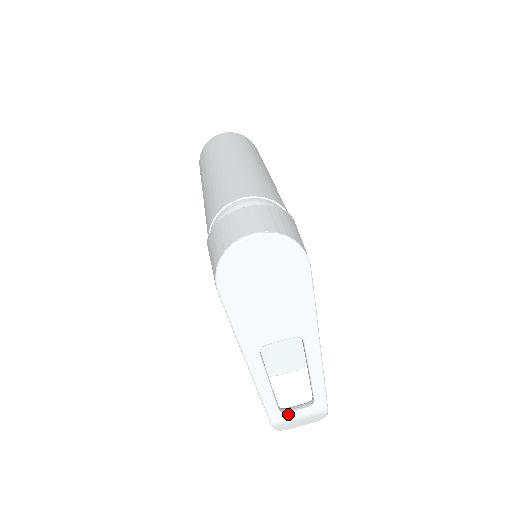
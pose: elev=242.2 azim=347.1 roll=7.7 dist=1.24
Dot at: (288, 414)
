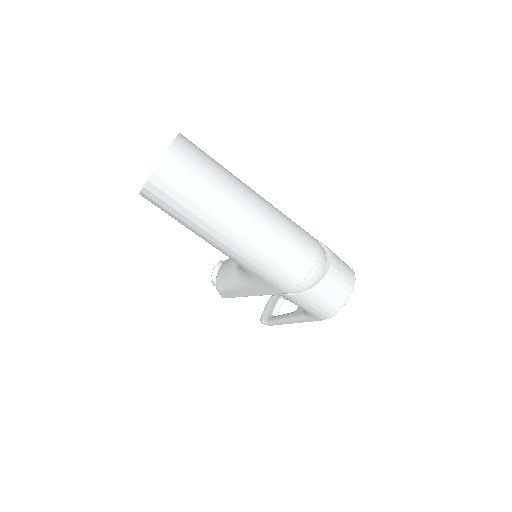
Dot at: occluded
